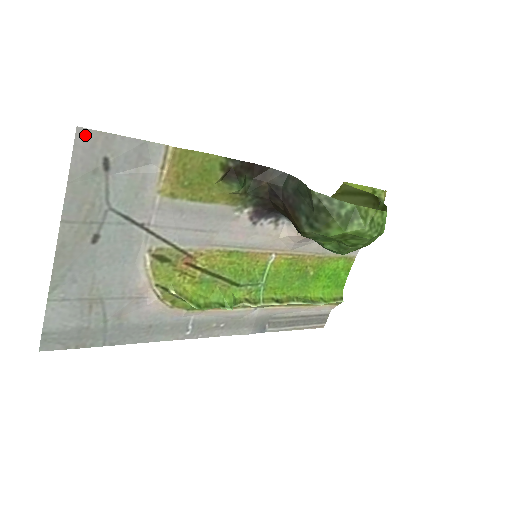
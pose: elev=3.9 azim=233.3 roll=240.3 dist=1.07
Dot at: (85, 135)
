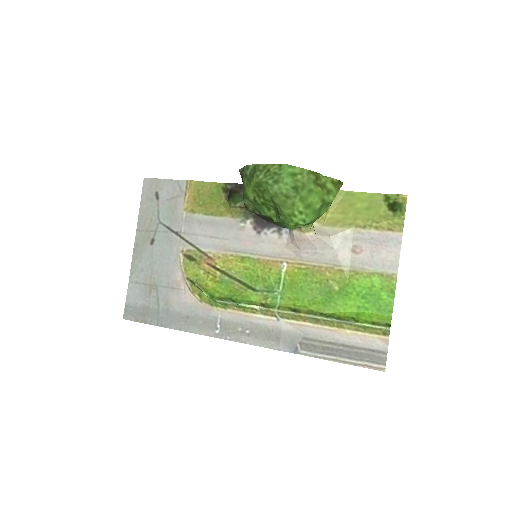
Dot at: (148, 181)
